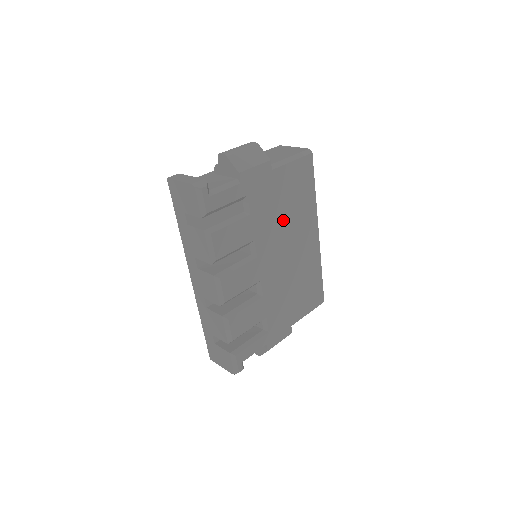
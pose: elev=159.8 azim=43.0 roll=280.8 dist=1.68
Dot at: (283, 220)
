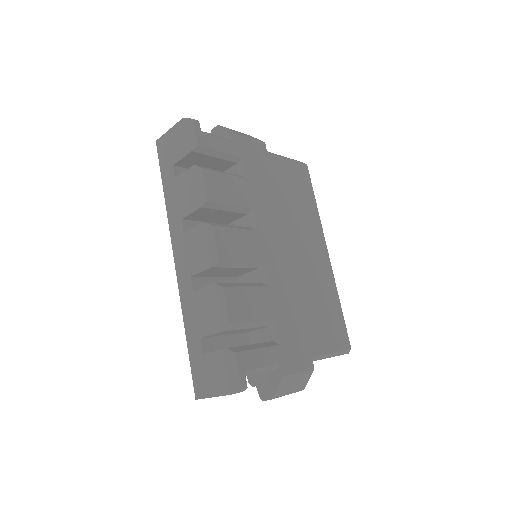
Dot at: (284, 209)
